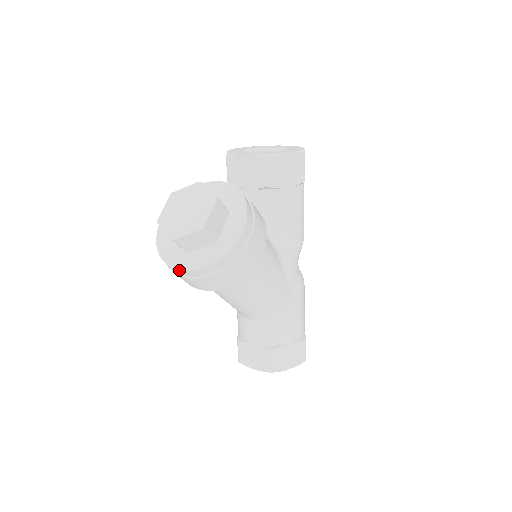
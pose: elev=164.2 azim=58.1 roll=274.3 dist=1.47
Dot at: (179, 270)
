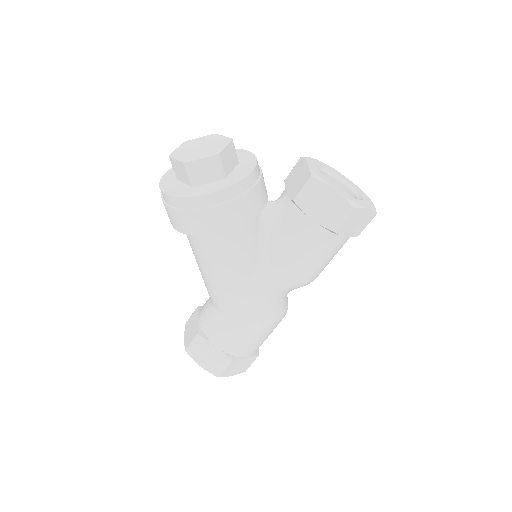
Dot at: (159, 184)
